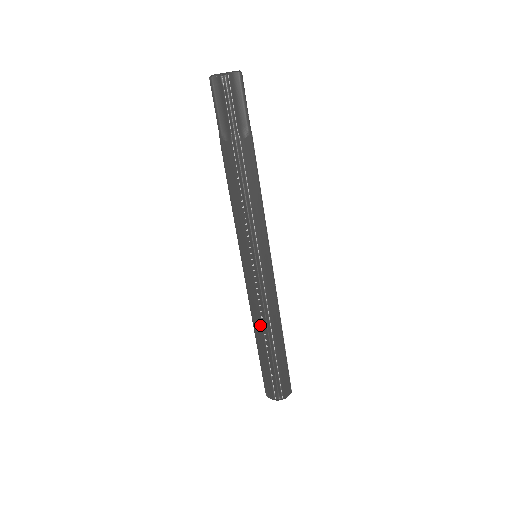
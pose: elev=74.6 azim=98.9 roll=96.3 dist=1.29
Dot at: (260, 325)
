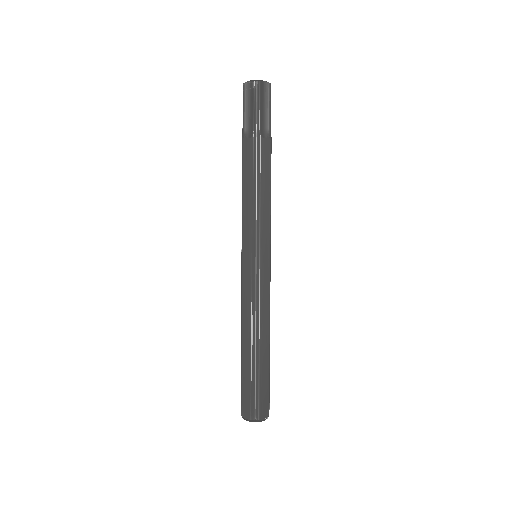
Dot at: (249, 328)
